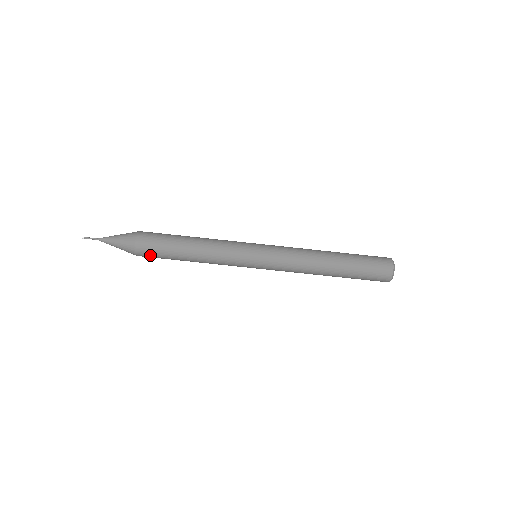
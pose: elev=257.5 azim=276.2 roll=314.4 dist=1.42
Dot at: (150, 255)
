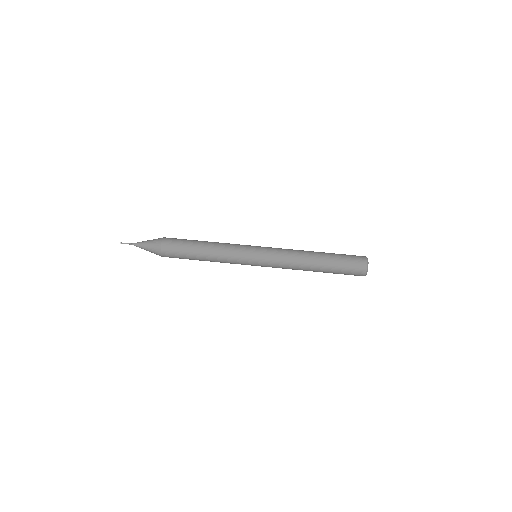
Dot at: (172, 245)
